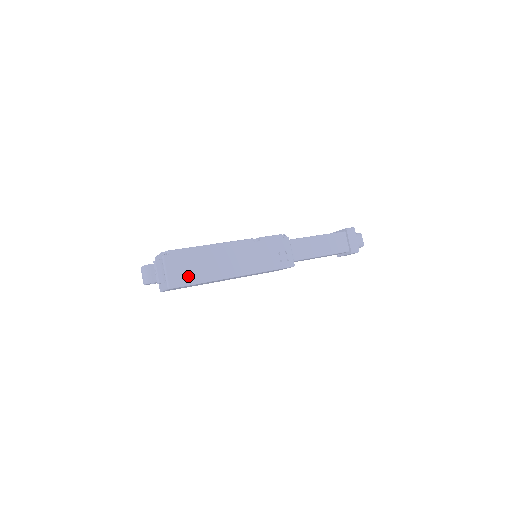
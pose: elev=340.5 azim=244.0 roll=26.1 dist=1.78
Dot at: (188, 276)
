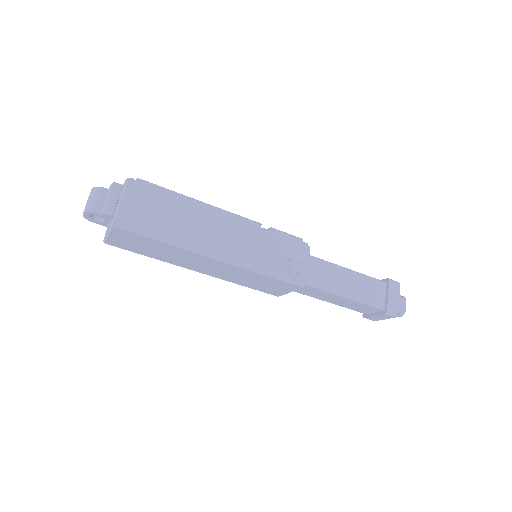
Dot at: (149, 223)
